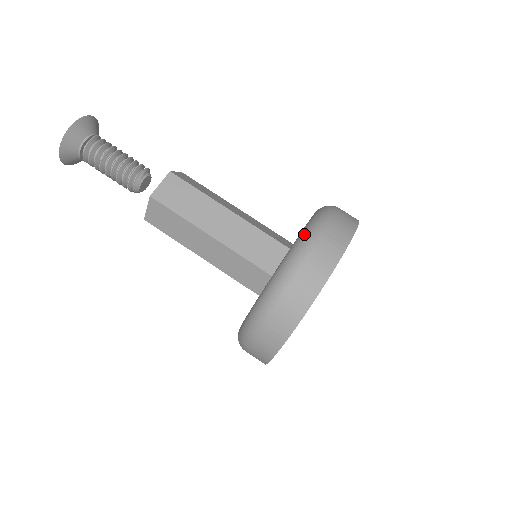
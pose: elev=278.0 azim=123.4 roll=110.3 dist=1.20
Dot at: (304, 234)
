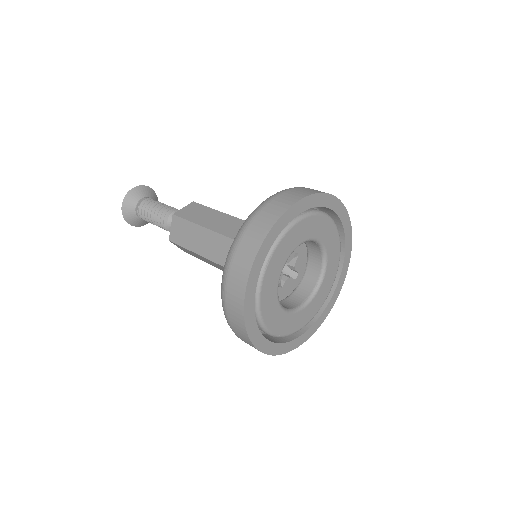
Dot at: occluded
